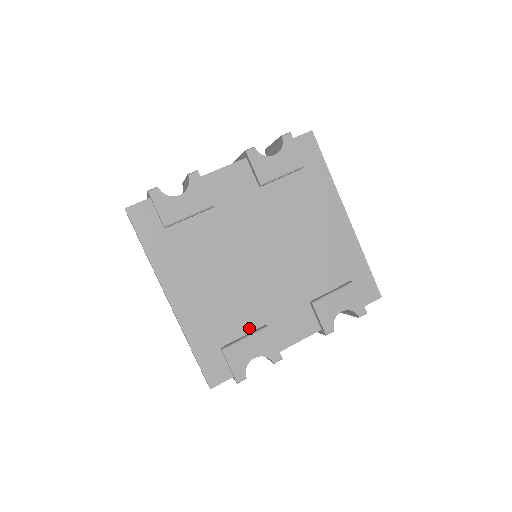
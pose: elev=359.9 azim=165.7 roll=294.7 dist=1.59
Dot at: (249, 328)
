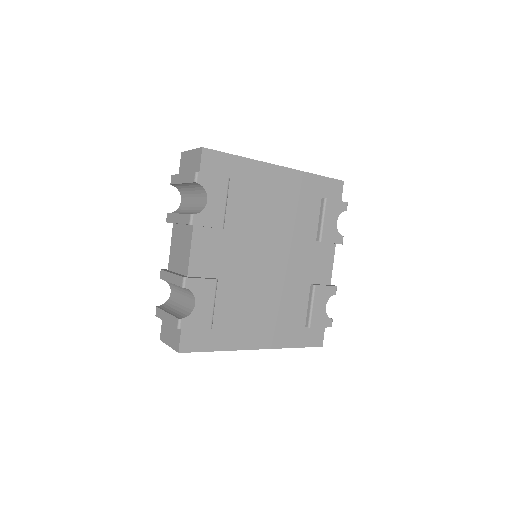
Dot at: (306, 298)
